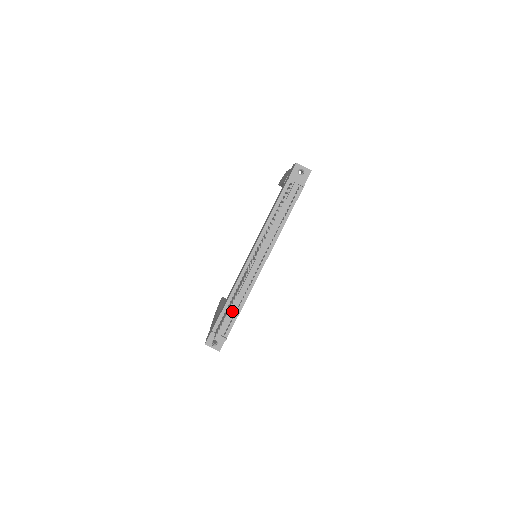
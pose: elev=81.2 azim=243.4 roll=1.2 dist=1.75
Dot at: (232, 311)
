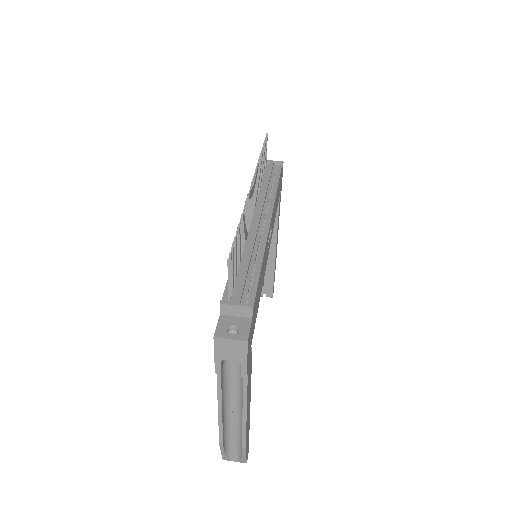
Dot at: (246, 269)
